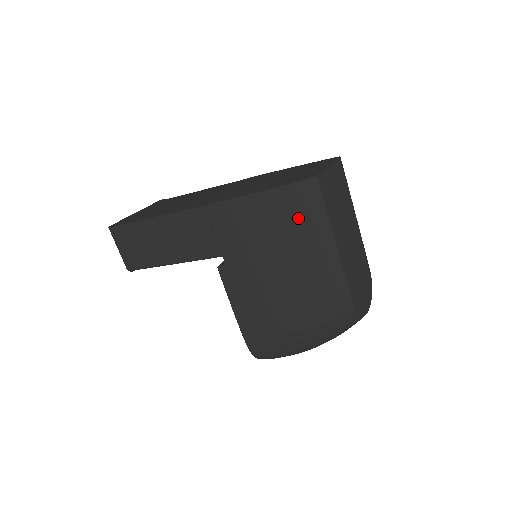
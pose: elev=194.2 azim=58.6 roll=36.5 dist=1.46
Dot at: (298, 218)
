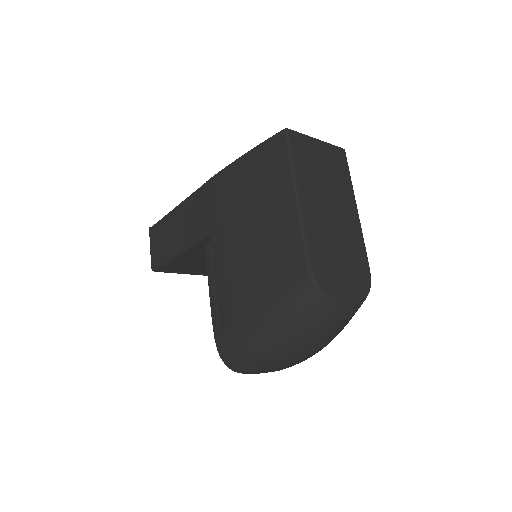
Dot at: (268, 173)
